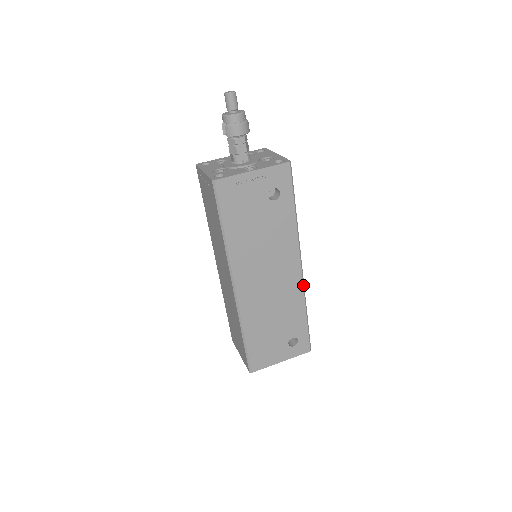
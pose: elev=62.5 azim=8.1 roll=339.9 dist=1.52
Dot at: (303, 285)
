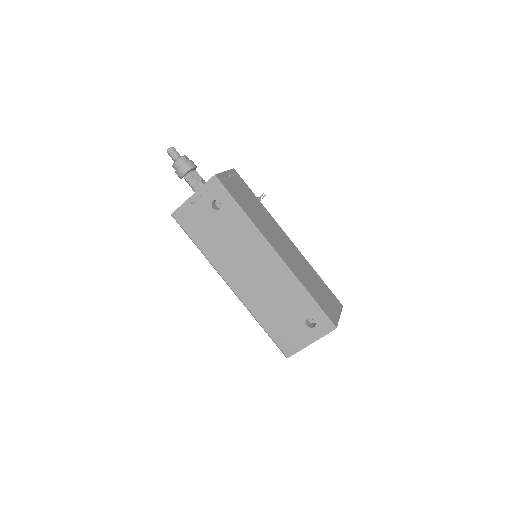
Dot at: (287, 268)
